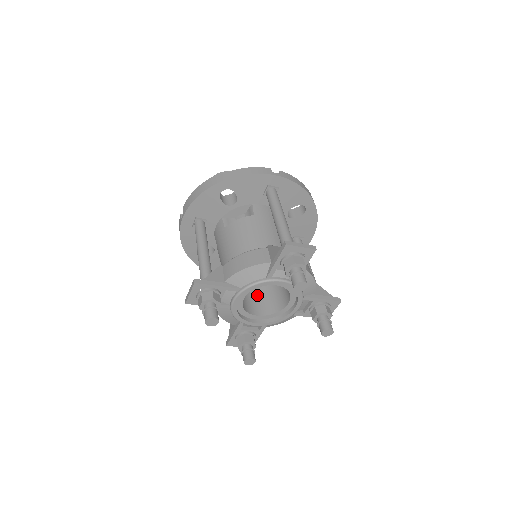
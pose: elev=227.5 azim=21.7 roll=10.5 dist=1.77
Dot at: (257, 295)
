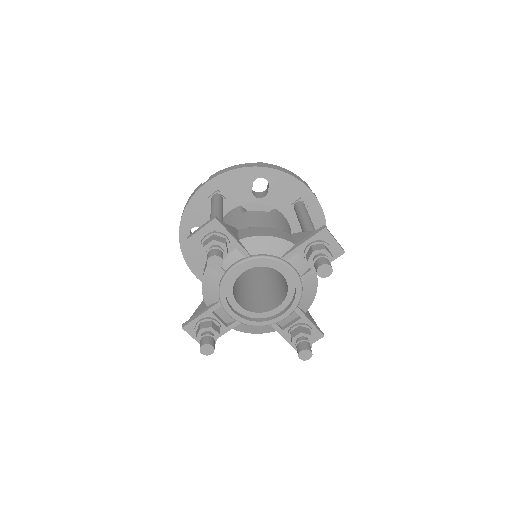
Dot at: (277, 288)
